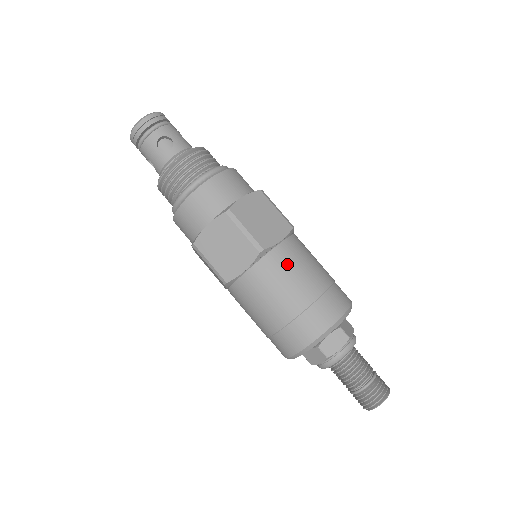
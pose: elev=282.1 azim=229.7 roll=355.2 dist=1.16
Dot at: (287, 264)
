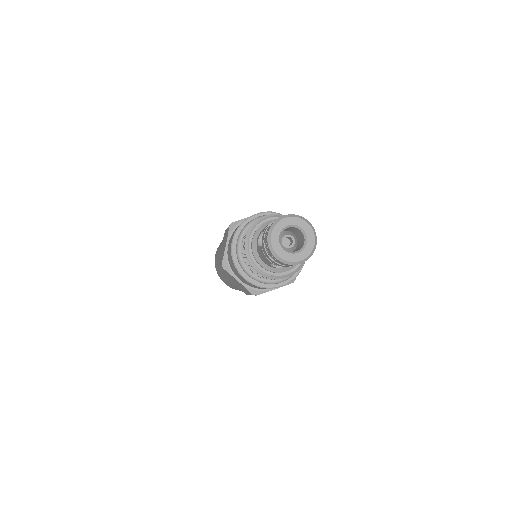
Dot at: occluded
